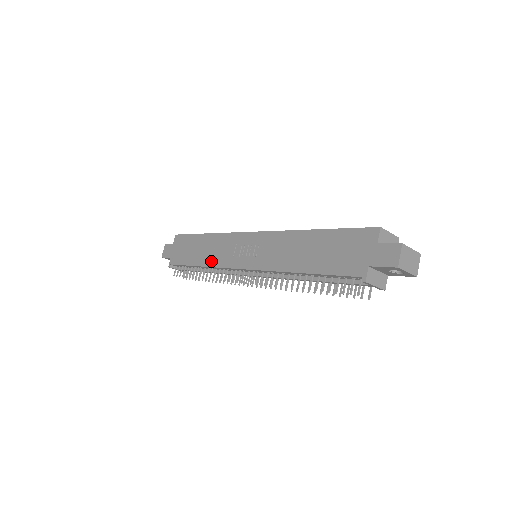
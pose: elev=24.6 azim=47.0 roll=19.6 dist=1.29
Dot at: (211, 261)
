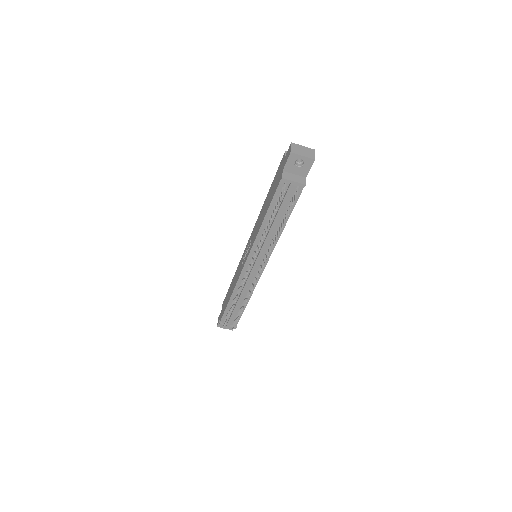
Dot at: (234, 285)
